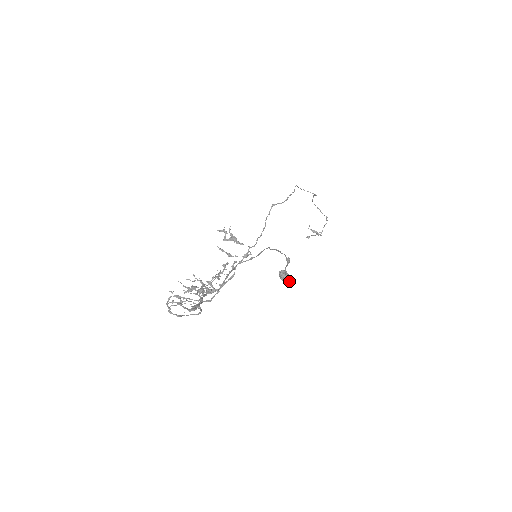
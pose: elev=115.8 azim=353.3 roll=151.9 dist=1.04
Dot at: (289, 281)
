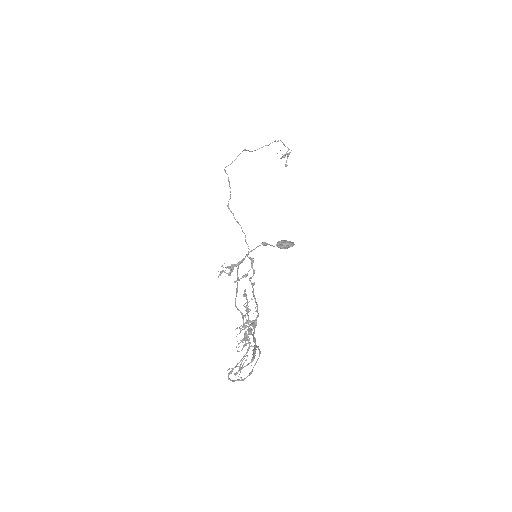
Dot at: (289, 244)
